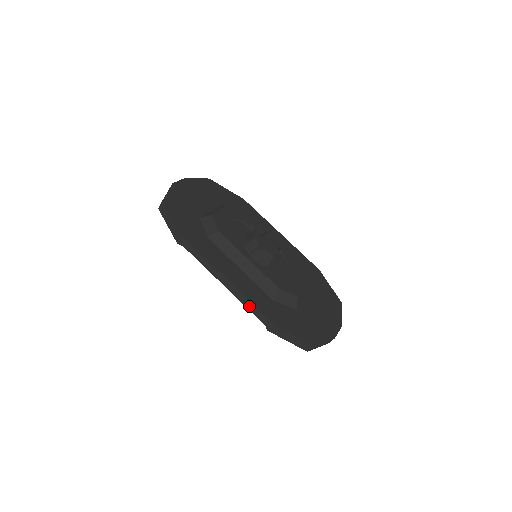
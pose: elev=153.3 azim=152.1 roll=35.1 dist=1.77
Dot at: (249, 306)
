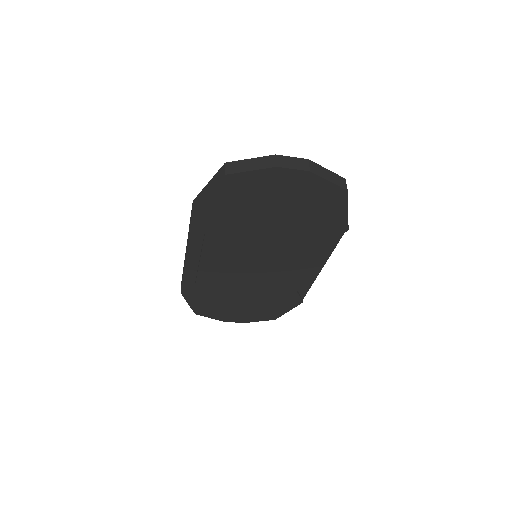
Dot at: occluded
